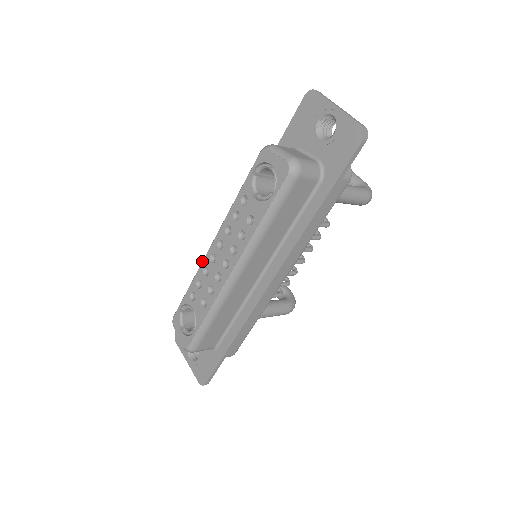
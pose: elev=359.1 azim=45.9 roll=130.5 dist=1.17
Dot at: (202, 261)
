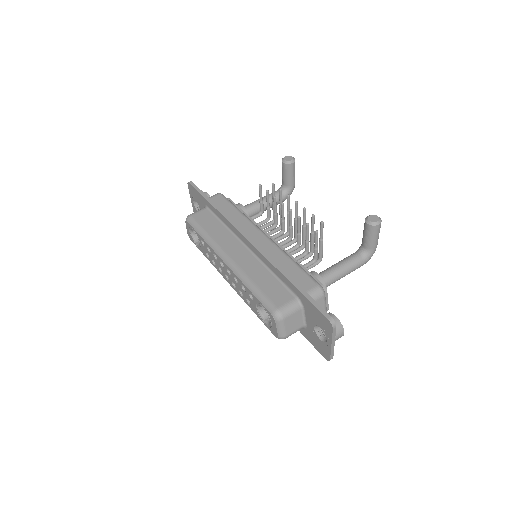
Dot at: (216, 251)
